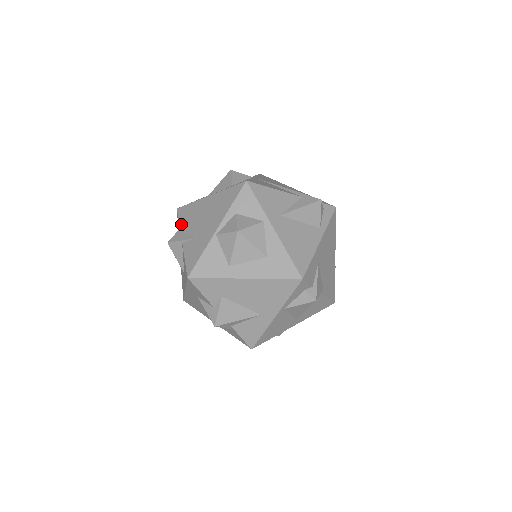
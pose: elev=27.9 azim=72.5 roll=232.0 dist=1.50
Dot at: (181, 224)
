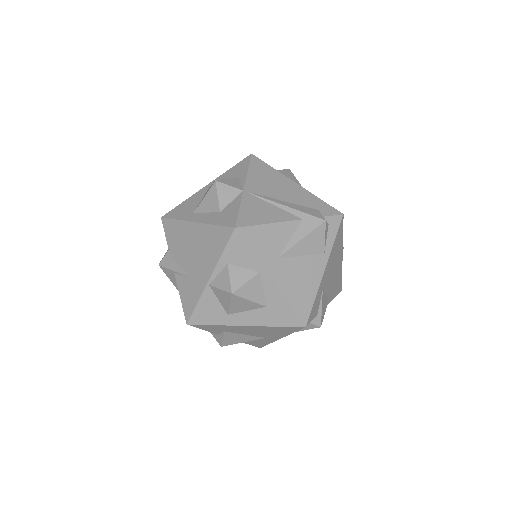
Dot at: (169, 245)
